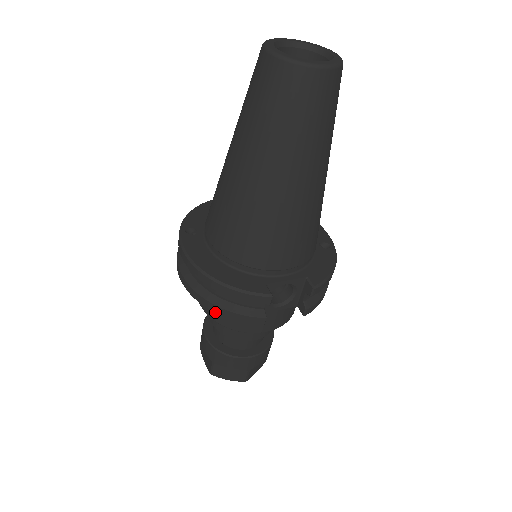
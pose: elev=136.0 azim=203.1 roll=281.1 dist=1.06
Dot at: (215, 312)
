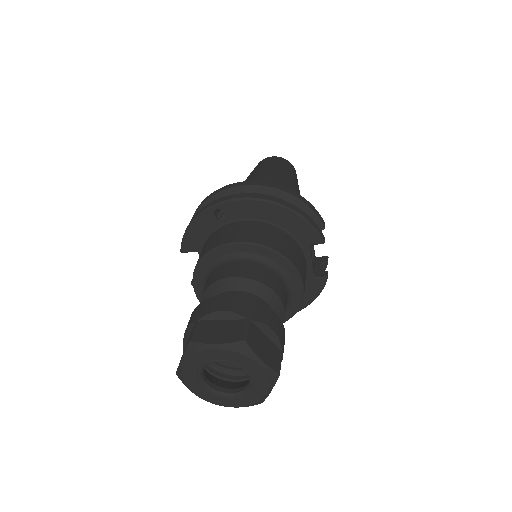
Dot at: (295, 210)
